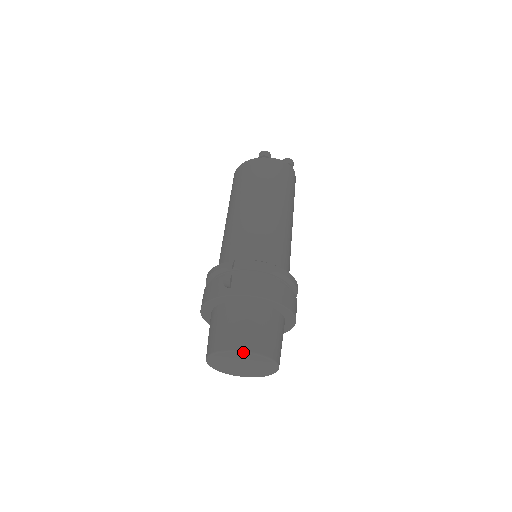
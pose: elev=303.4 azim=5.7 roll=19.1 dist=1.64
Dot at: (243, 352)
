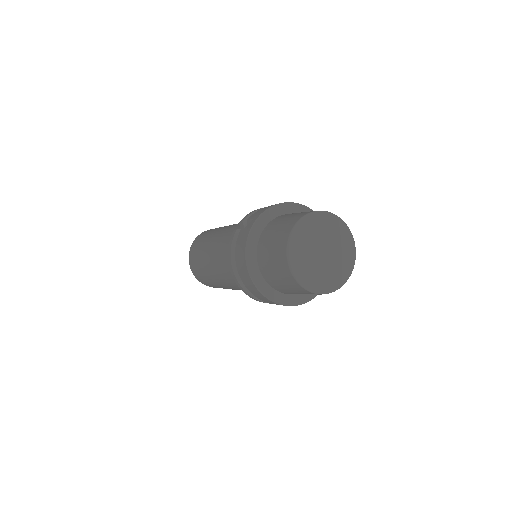
Dot at: (308, 215)
